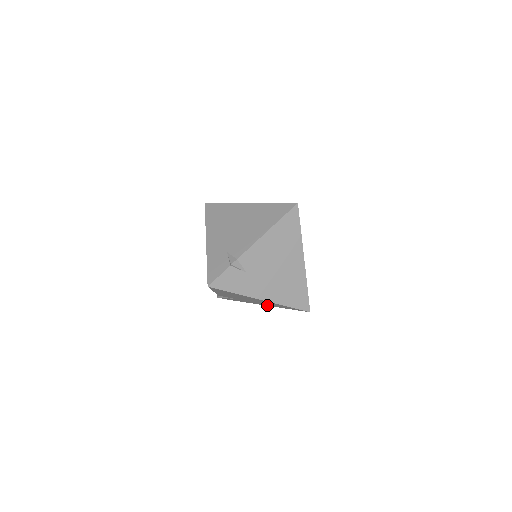
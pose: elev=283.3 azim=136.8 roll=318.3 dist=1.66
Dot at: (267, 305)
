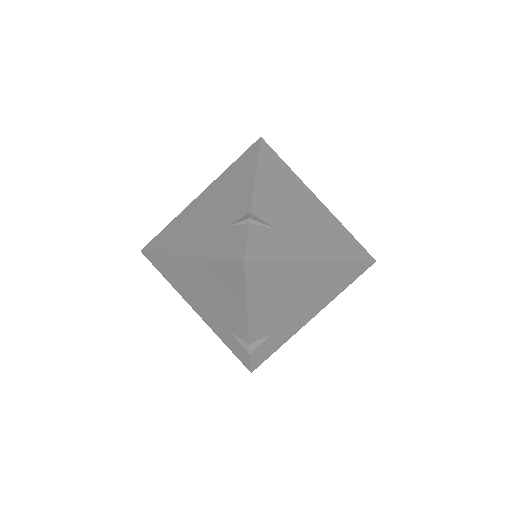
Dot at: (318, 310)
